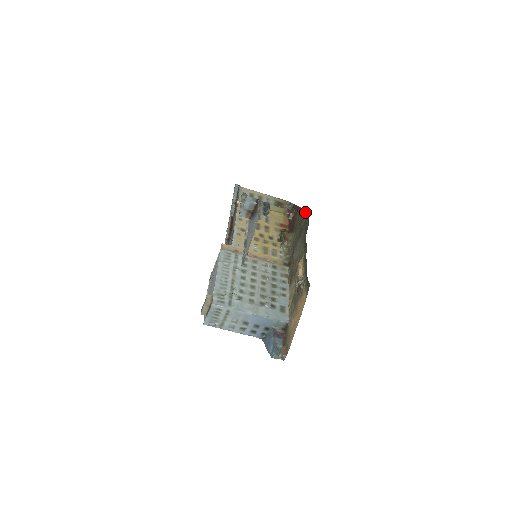
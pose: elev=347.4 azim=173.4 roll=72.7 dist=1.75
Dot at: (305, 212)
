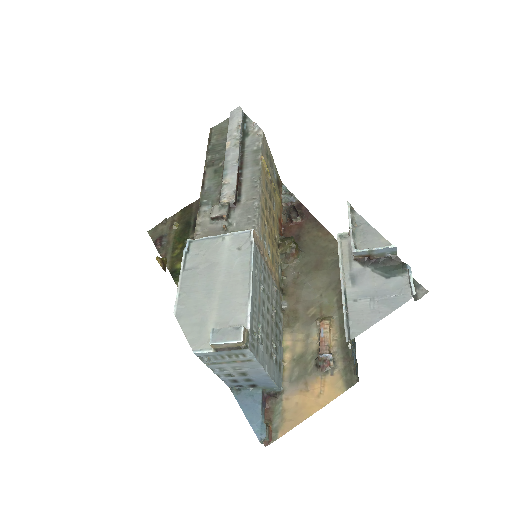
Dot at: occluded
